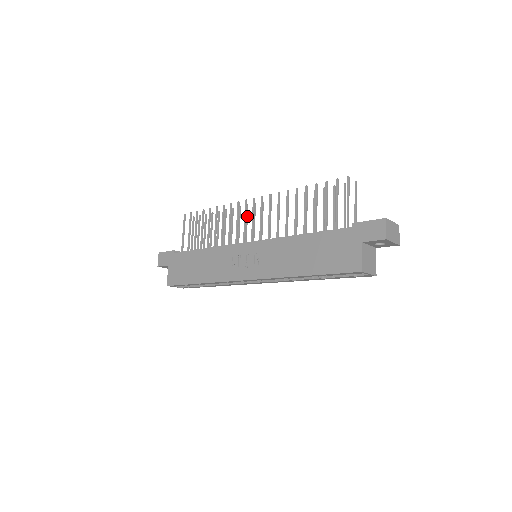
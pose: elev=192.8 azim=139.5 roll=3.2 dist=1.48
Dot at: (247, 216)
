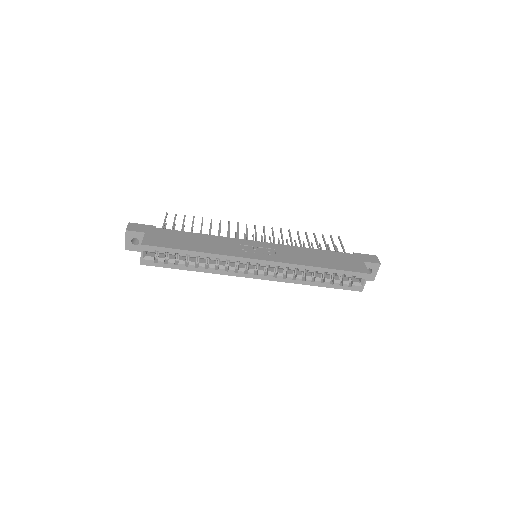
Dot at: occluded
